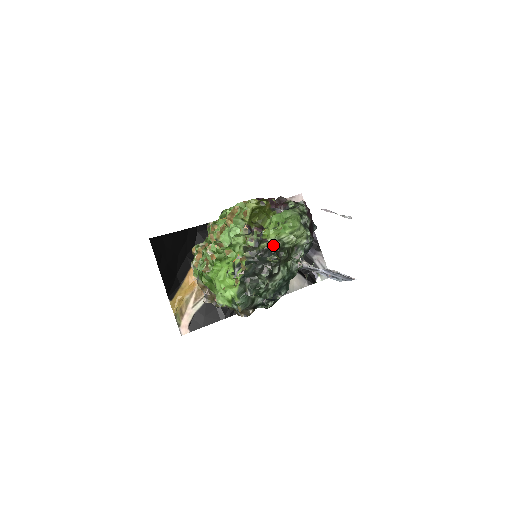
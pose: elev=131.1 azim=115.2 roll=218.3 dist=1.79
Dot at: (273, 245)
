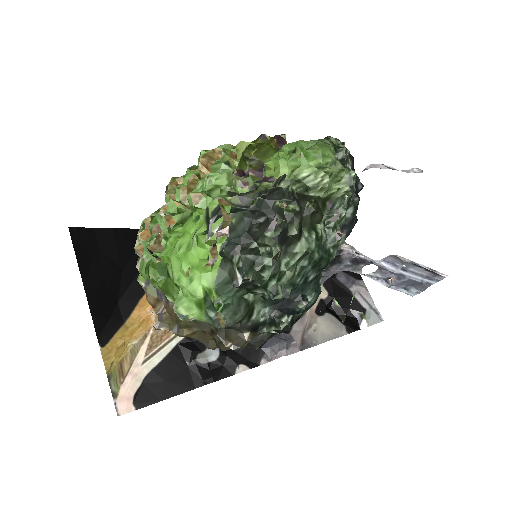
Dot at: (286, 179)
